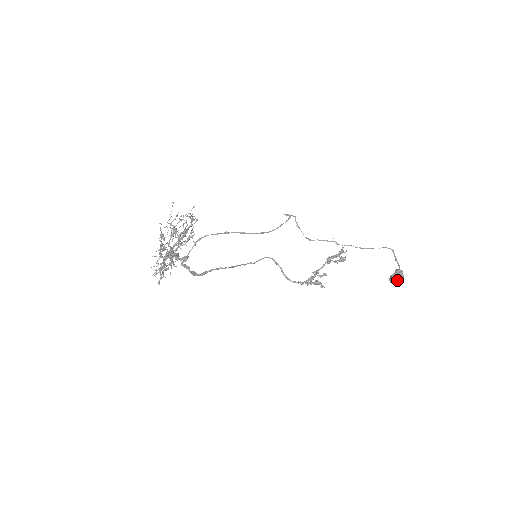
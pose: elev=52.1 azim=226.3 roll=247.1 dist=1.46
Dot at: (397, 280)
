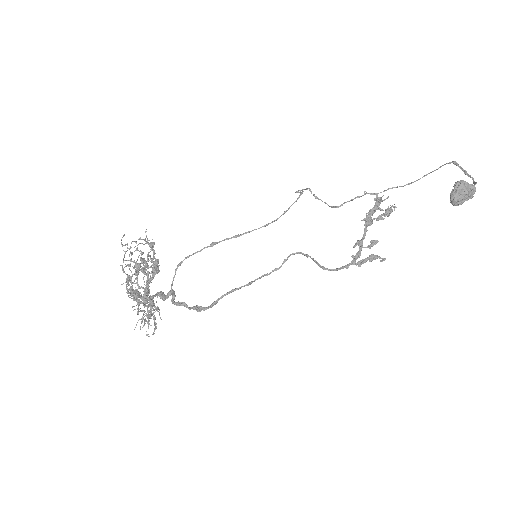
Dot at: (462, 197)
